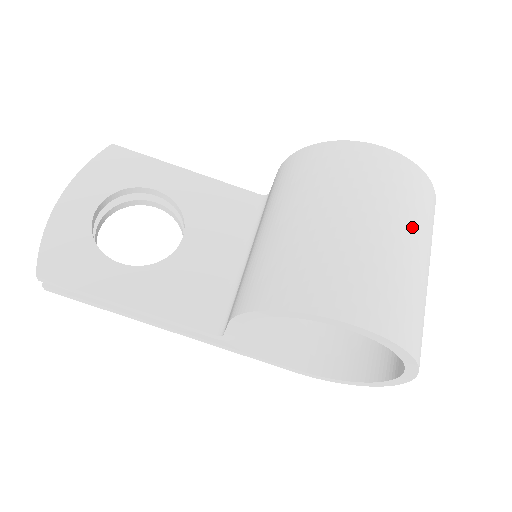
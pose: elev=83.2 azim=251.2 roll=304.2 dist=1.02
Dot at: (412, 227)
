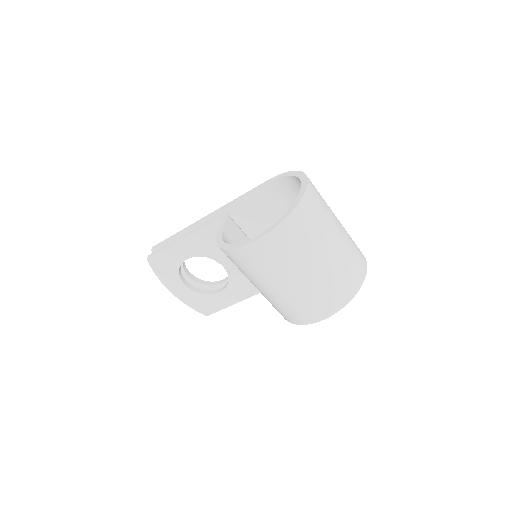
Dot at: (303, 262)
